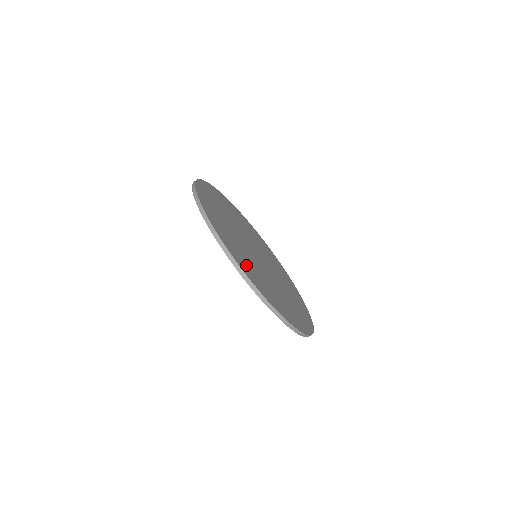
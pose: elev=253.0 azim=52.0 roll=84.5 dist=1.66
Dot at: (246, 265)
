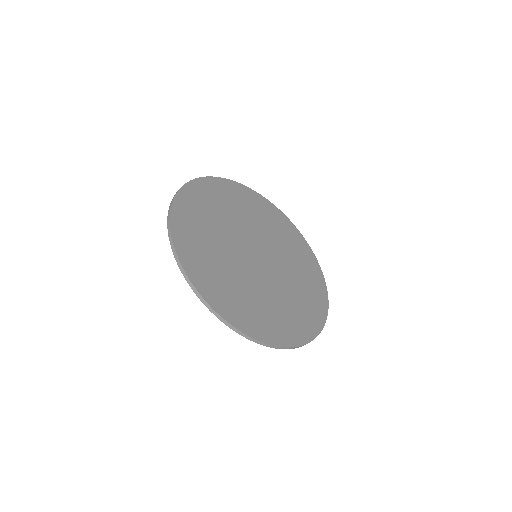
Dot at: (200, 258)
